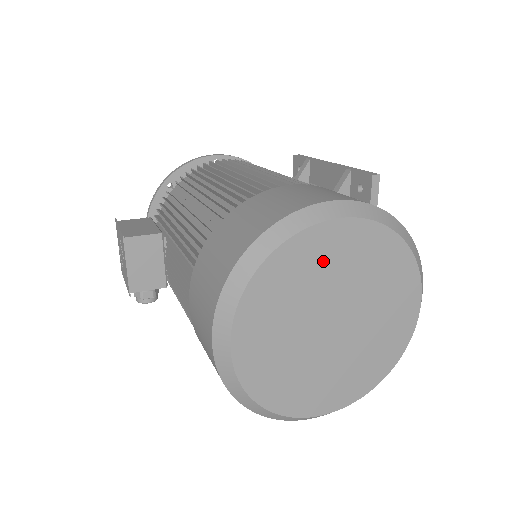
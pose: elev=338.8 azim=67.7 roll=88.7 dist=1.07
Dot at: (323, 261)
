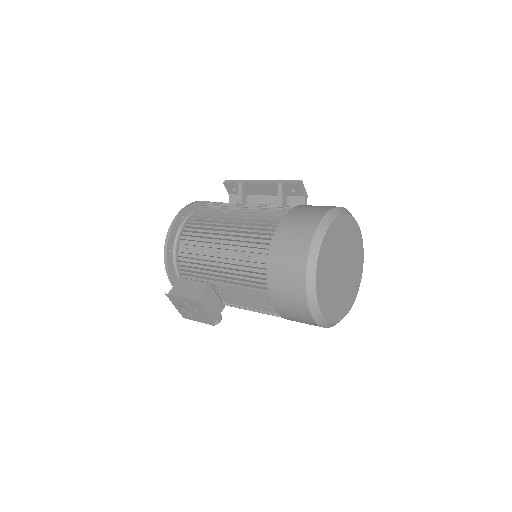
Dot at: (330, 250)
